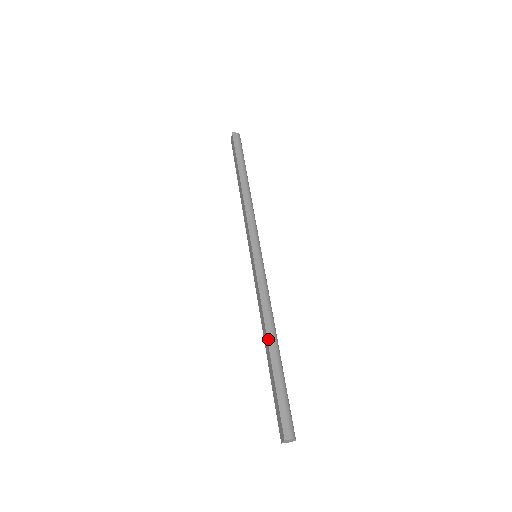
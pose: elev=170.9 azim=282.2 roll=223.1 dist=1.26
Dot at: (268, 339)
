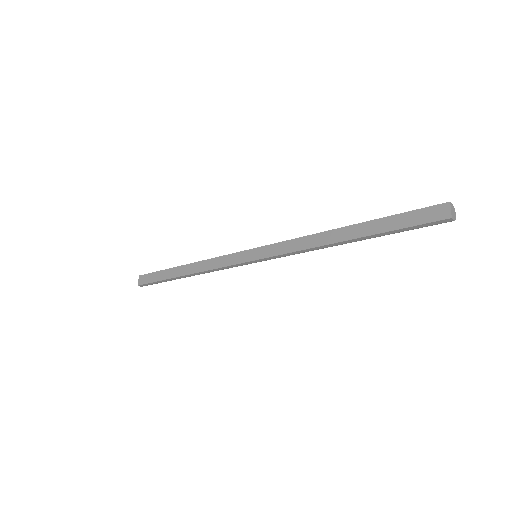
Dot at: (341, 228)
